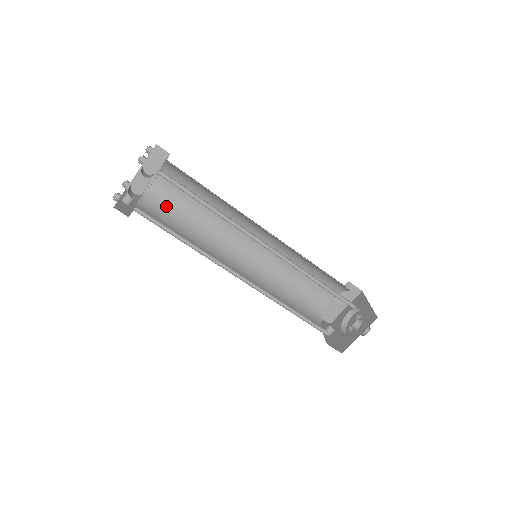
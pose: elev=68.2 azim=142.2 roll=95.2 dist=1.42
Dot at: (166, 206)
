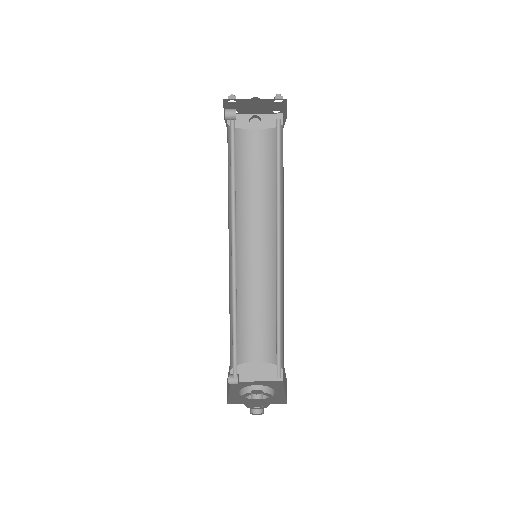
Dot at: (239, 154)
